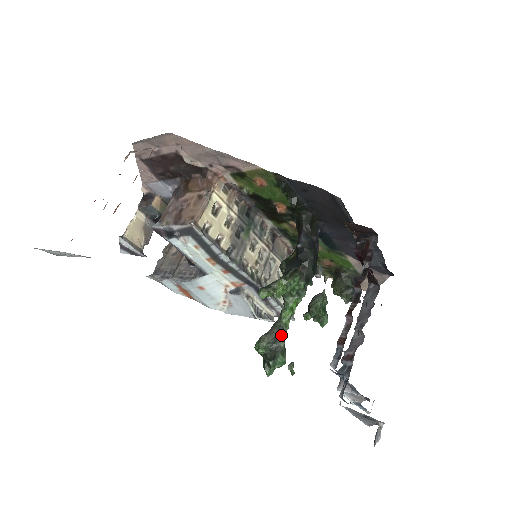
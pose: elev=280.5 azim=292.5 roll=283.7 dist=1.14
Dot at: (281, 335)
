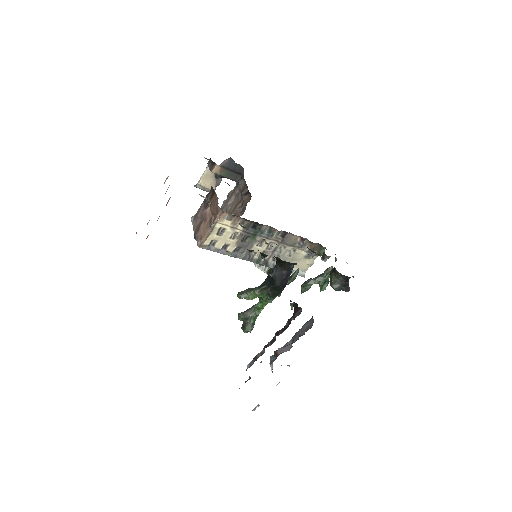
Dot at: (252, 317)
